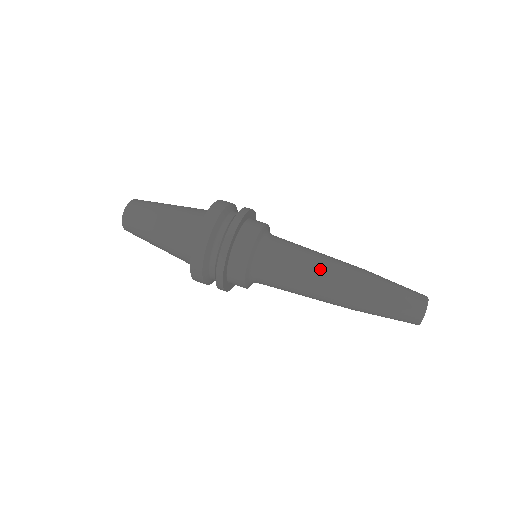
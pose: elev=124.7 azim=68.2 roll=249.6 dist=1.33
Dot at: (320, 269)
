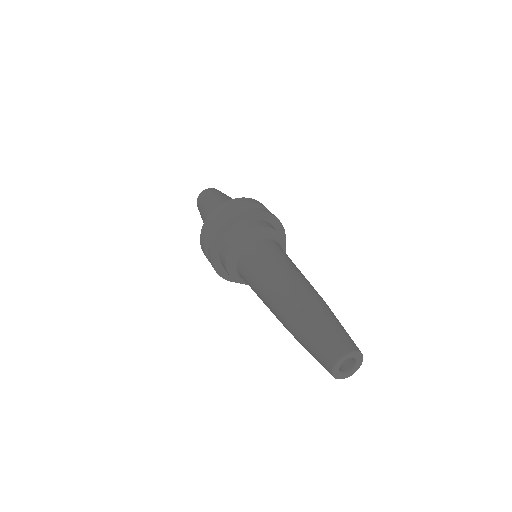
Dot at: (290, 271)
